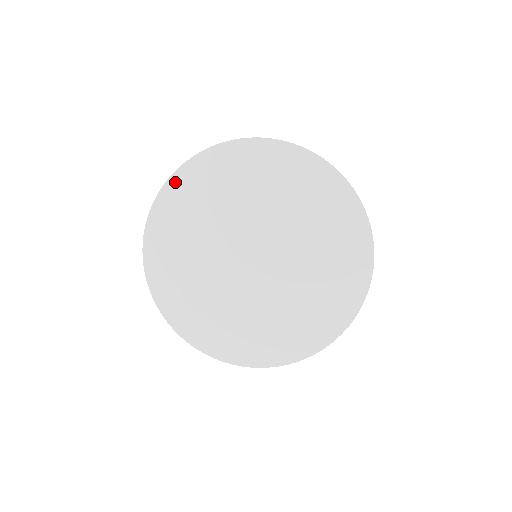
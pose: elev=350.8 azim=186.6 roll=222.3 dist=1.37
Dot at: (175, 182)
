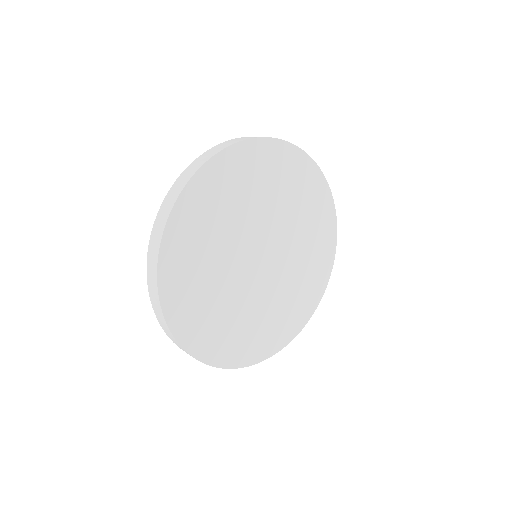
Dot at: (208, 170)
